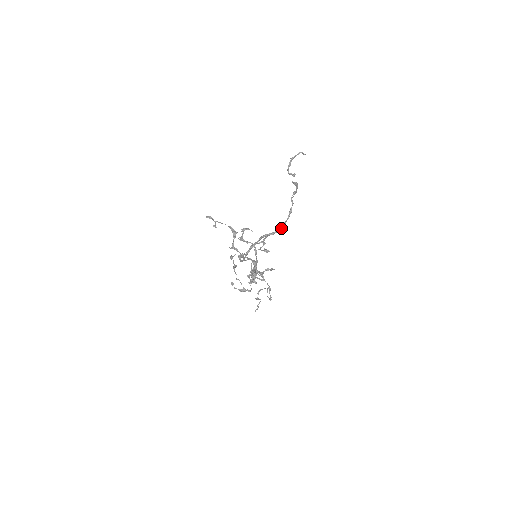
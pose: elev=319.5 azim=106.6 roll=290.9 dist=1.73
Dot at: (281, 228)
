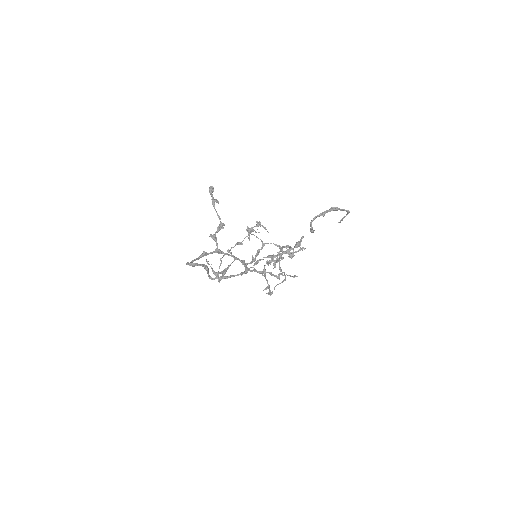
Dot at: (219, 278)
